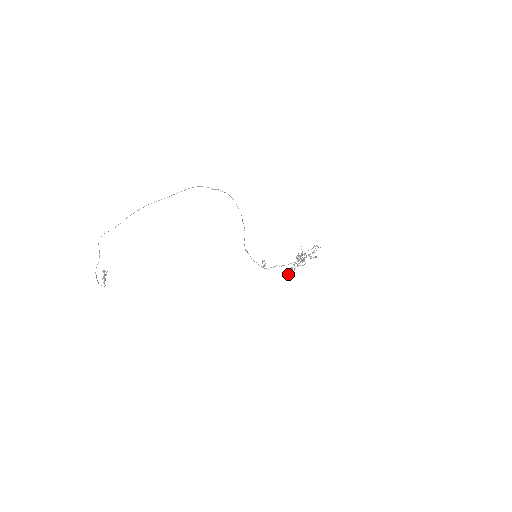
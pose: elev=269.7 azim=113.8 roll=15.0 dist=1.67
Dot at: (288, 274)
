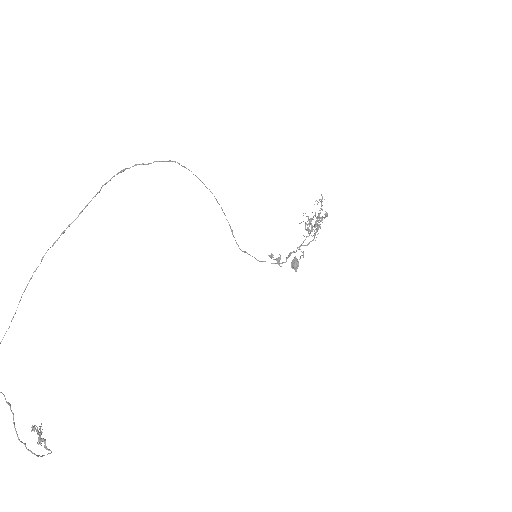
Dot at: (297, 268)
